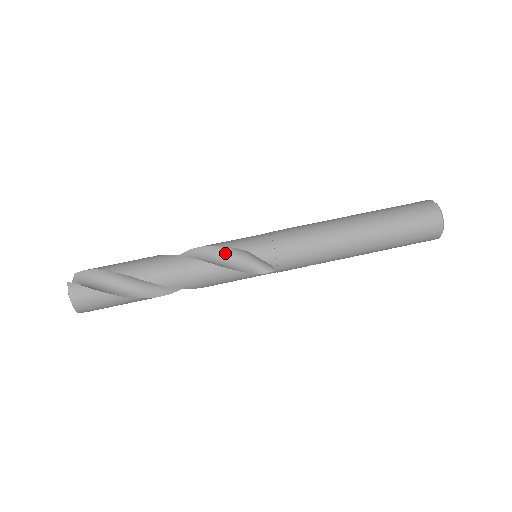
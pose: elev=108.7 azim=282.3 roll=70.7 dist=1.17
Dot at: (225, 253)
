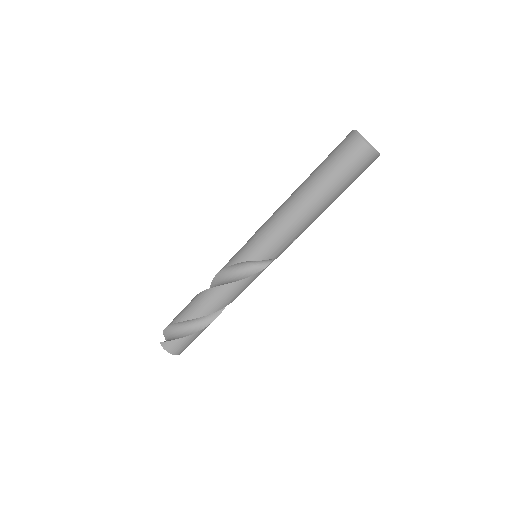
Dot at: (234, 269)
